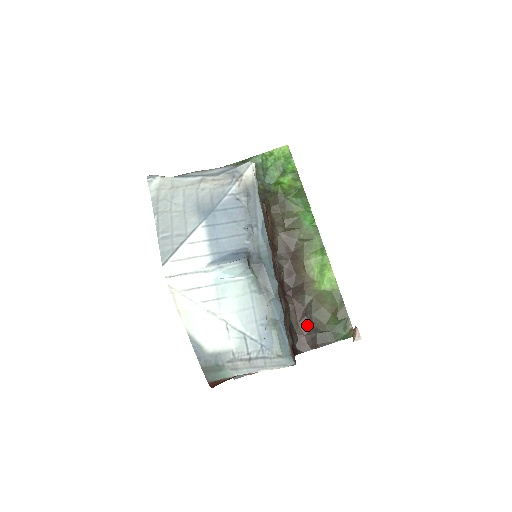
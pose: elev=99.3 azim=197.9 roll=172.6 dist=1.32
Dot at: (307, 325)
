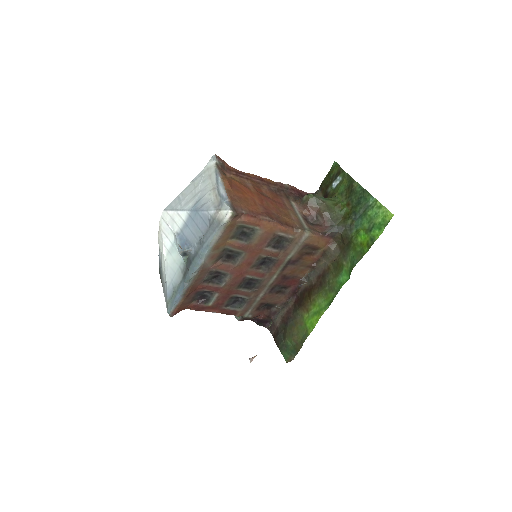
Dot at: (283, 324)
